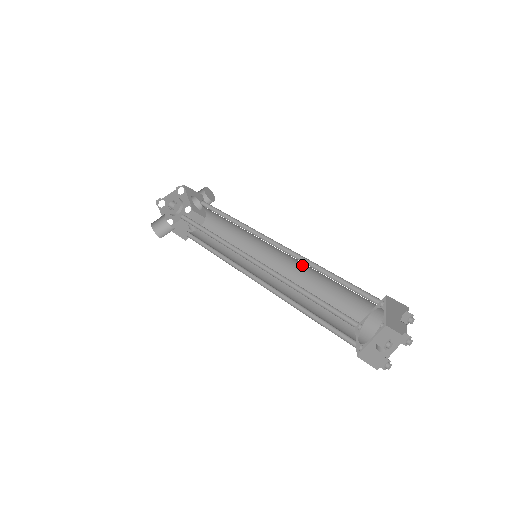
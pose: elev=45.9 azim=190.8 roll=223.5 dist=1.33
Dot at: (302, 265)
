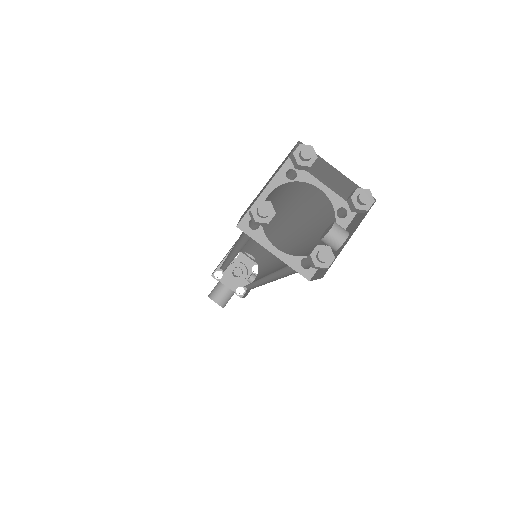
Dot at: (279, 225)
